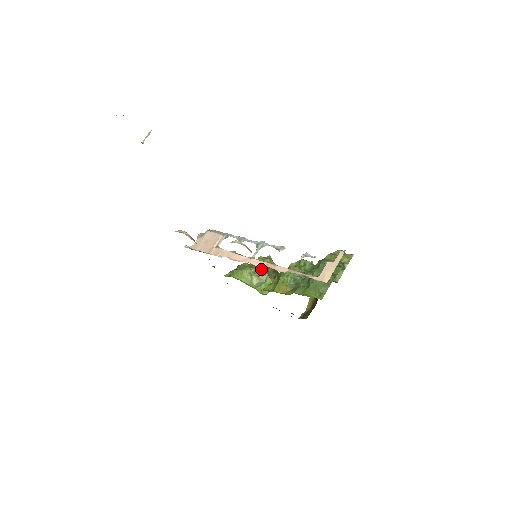
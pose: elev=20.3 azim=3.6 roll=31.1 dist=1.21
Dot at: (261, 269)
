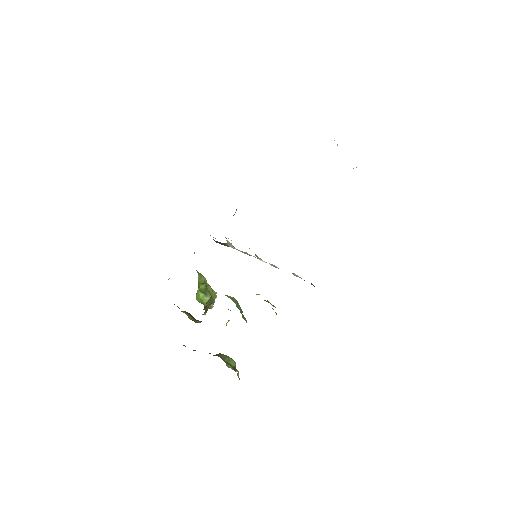
Dot at: (211, 291)
